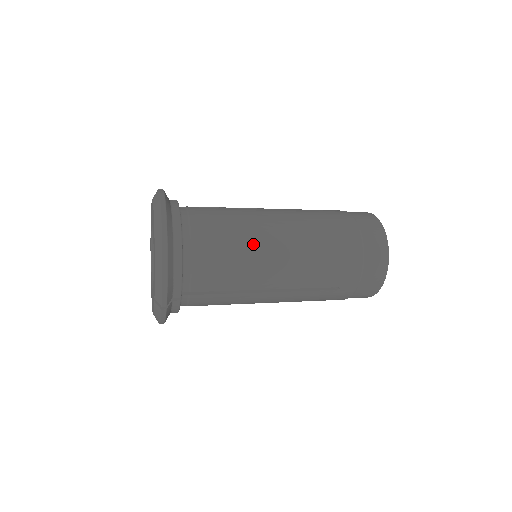
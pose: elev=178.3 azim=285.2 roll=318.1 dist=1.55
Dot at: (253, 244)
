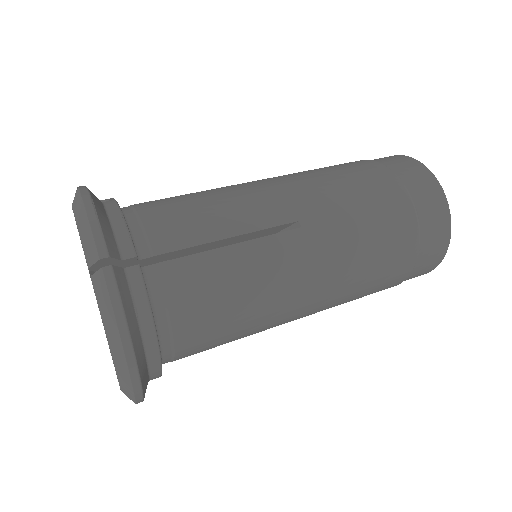
Dot at: (266, 318)
